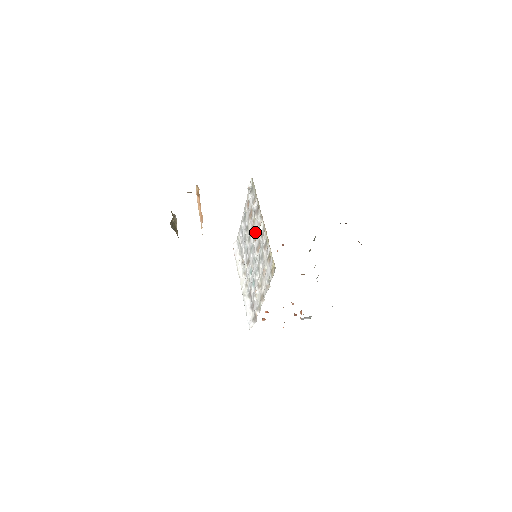
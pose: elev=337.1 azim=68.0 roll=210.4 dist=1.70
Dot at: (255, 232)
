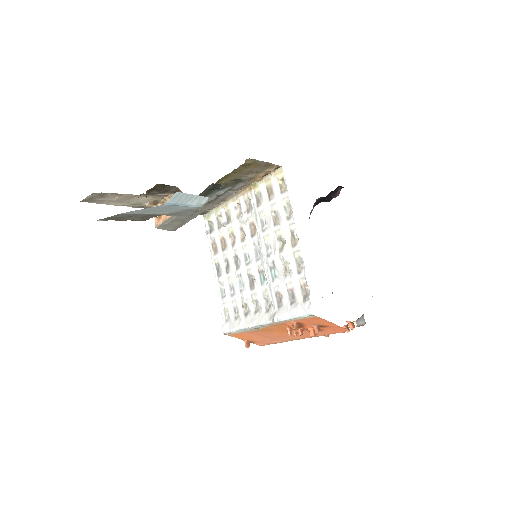
Dot at: (239, 234)
